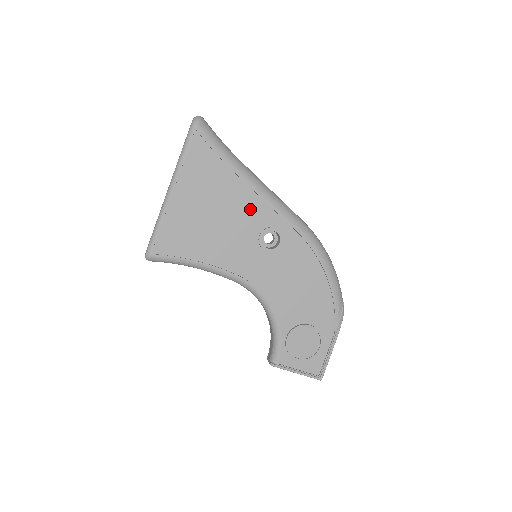
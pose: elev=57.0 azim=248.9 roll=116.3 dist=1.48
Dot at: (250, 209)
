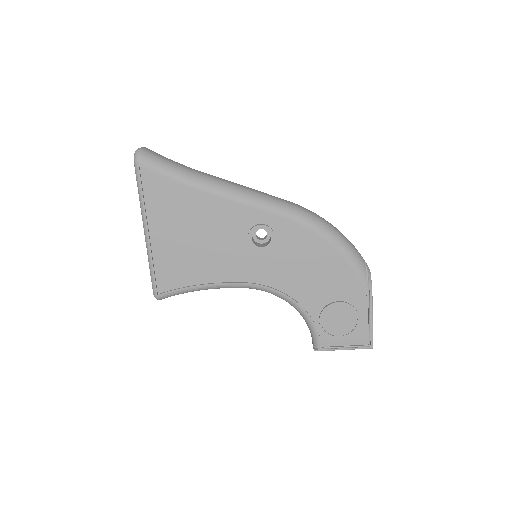
Dot at: (227, 217)
